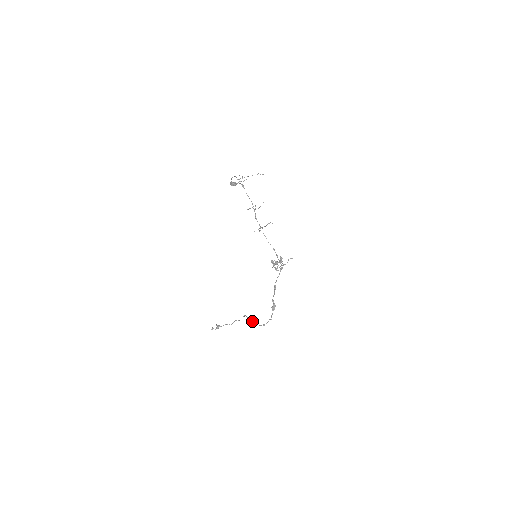
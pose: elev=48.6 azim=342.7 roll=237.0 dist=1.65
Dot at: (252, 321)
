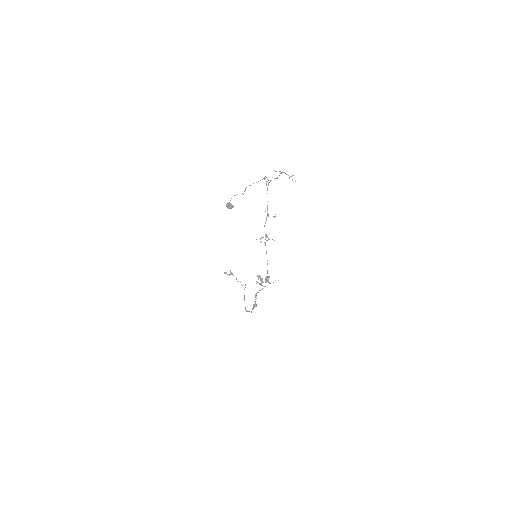
Dot at: (244, 297)
